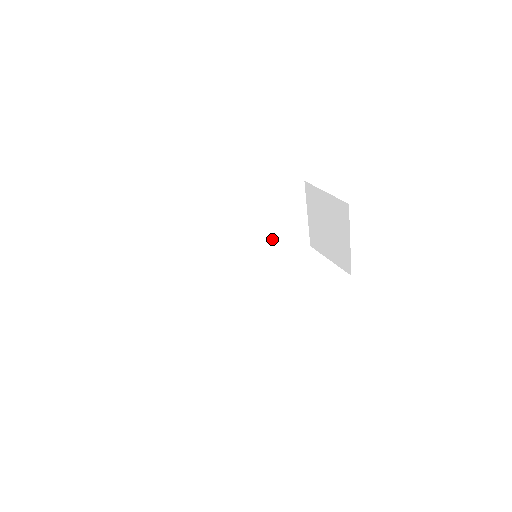
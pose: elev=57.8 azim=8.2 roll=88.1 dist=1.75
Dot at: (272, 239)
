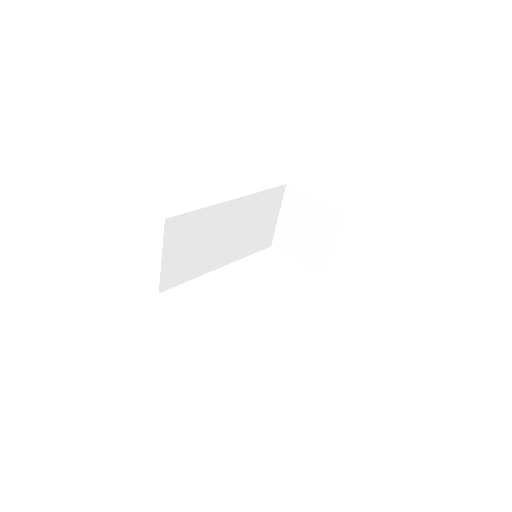
Dot at: (248, 238)
